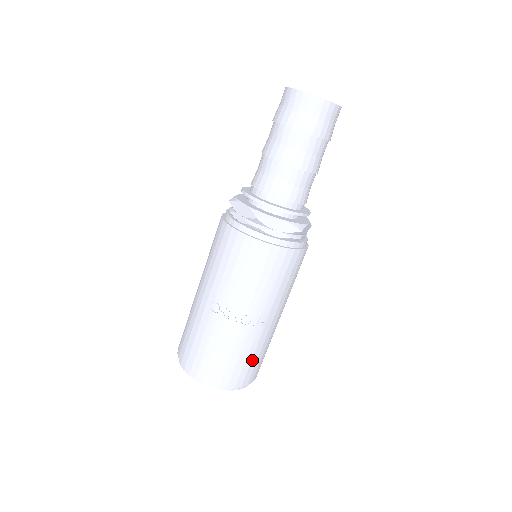
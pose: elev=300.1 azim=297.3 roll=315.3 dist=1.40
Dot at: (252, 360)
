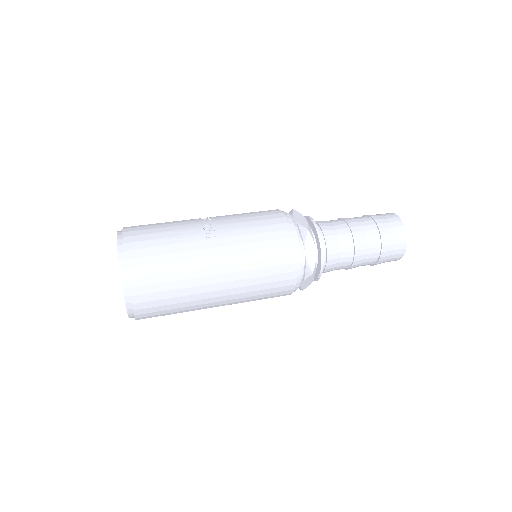
Dot at: (162, 247)
